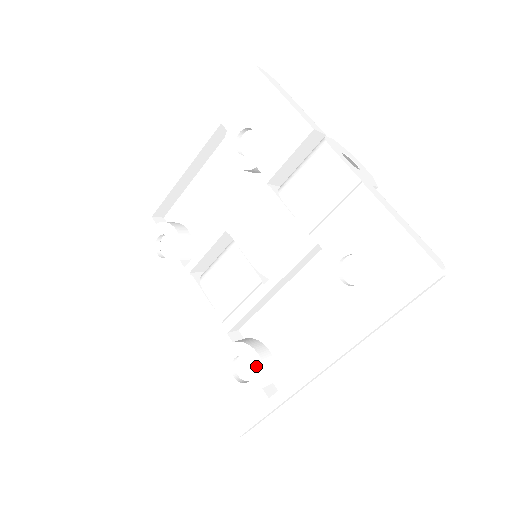
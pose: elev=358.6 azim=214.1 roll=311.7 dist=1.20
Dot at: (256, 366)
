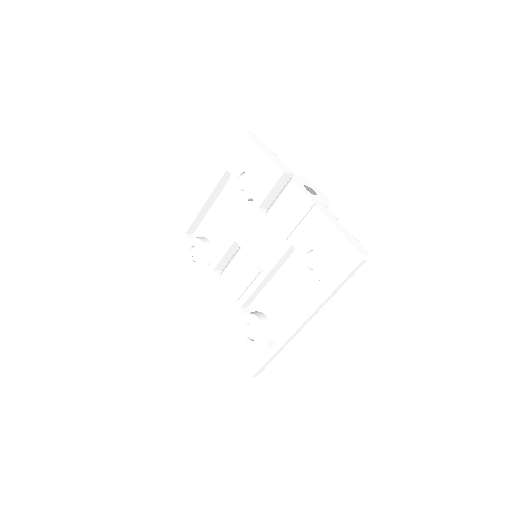
Dot at: (260, 328)
